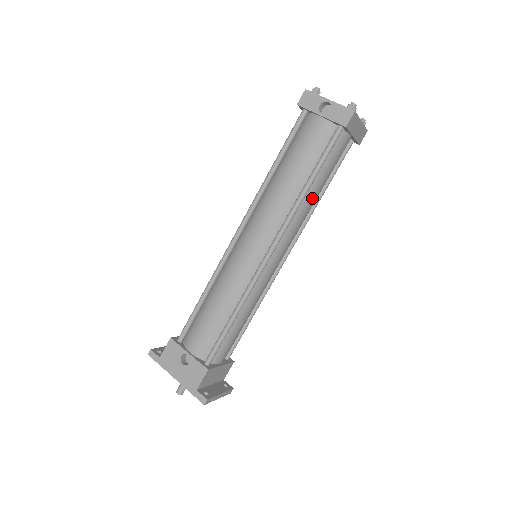
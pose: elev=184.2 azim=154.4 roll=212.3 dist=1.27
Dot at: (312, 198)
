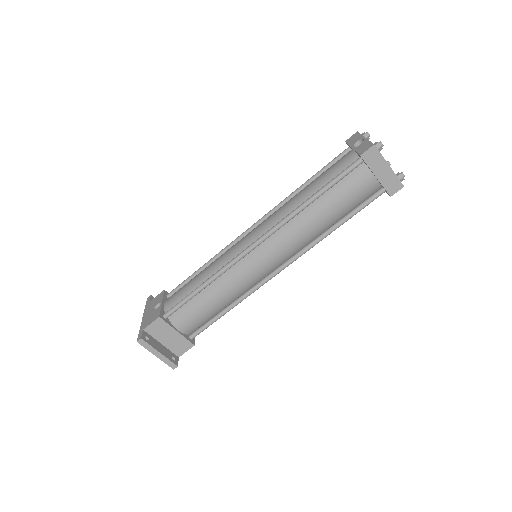
Dot at: (315, 217)
